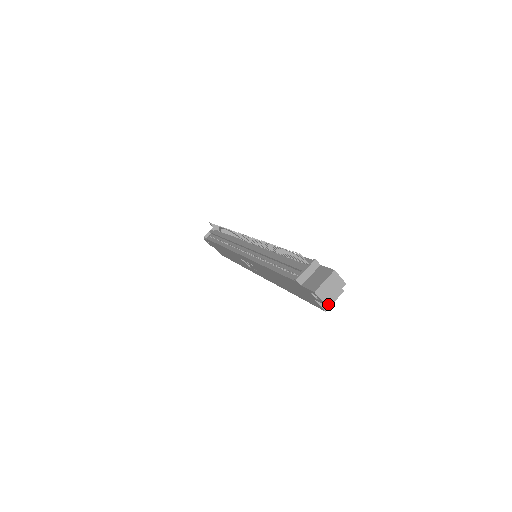
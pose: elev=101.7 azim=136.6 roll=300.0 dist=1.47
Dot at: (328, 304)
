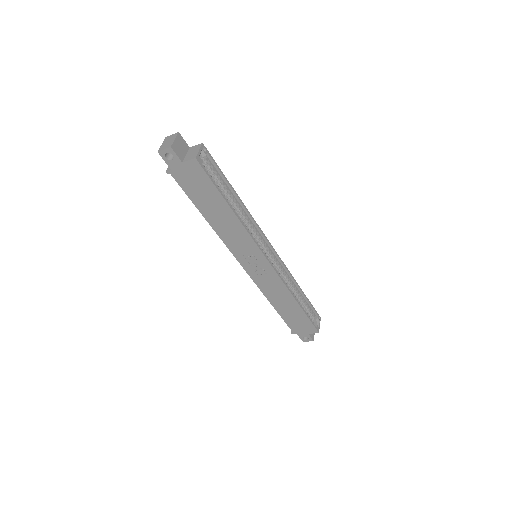
Dot at: (195, 155)
